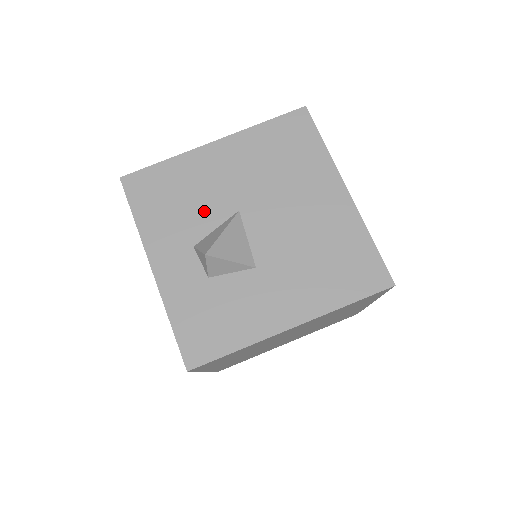
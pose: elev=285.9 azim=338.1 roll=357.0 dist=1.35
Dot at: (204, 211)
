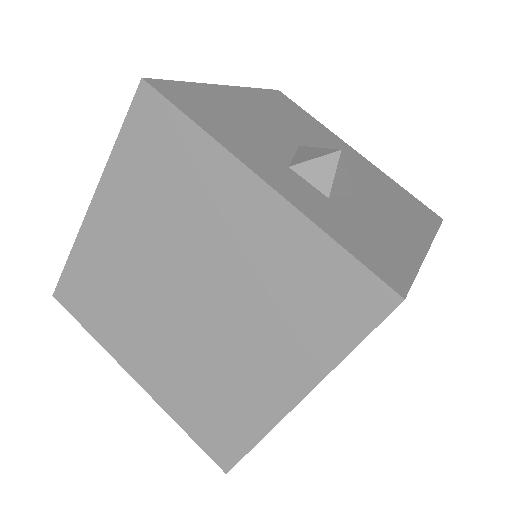
Dot at: (269, 138)
